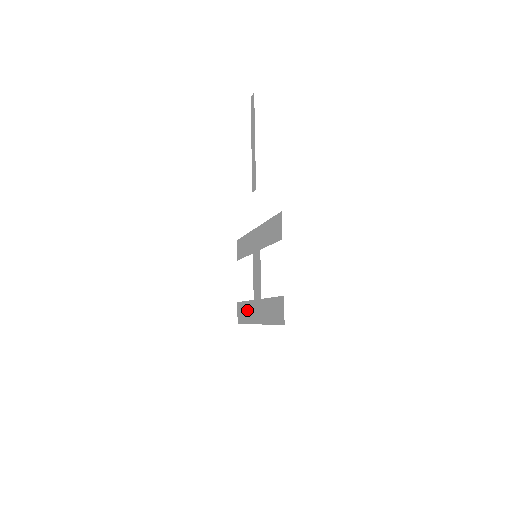
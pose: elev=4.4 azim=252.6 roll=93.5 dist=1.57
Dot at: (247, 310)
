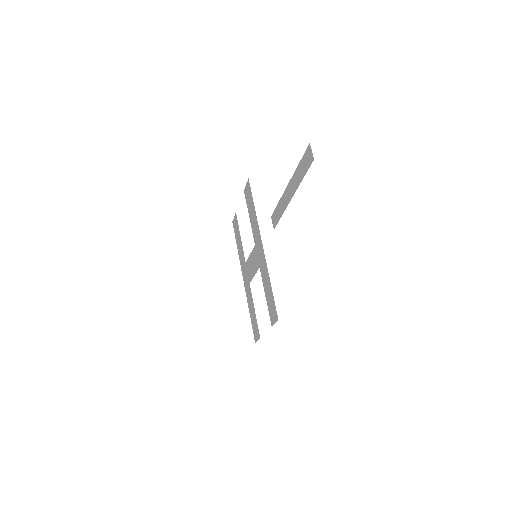
Dot at: (240, 248)
